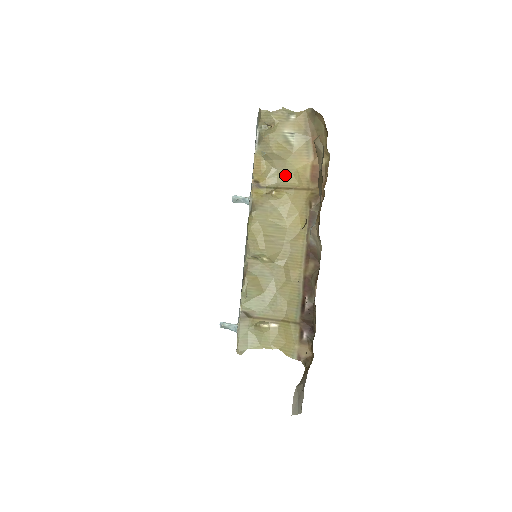
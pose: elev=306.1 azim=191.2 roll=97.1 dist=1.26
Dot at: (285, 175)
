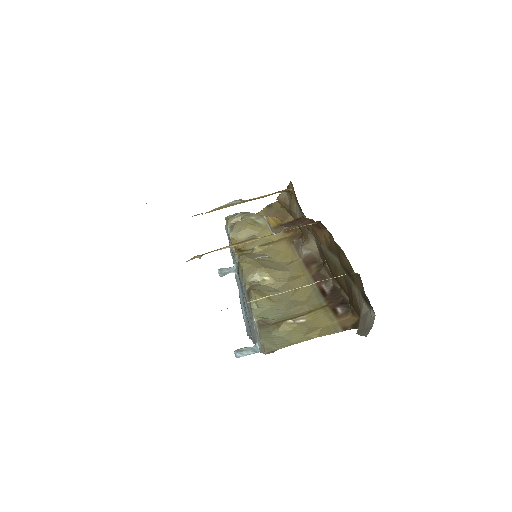
Dot at: (262, 240)
